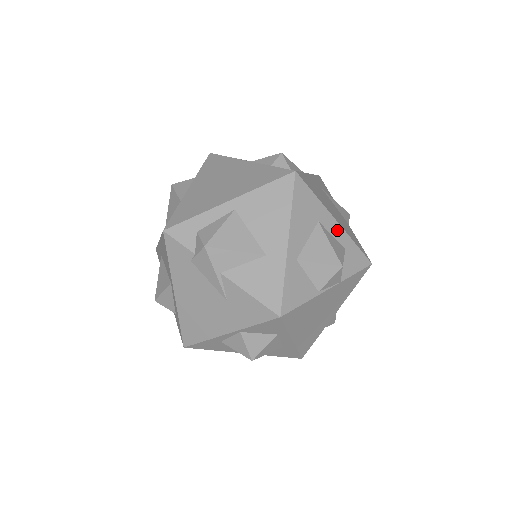
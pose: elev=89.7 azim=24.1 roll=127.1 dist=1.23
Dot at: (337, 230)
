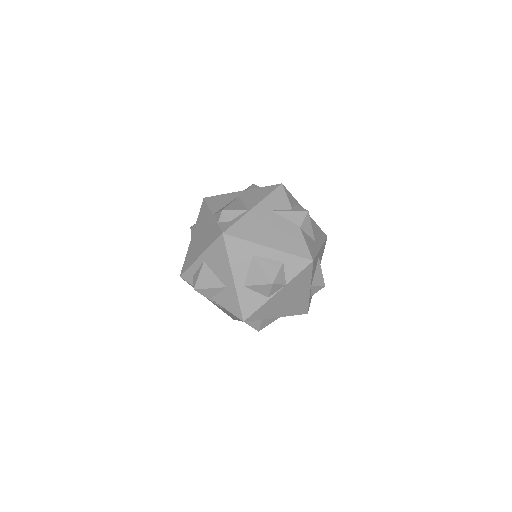
Dot at: (271, 253)
